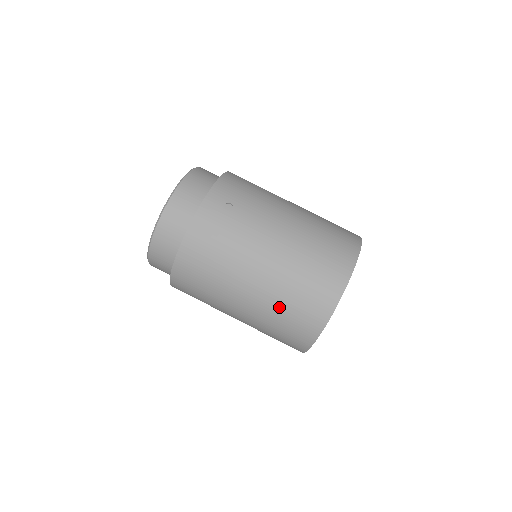
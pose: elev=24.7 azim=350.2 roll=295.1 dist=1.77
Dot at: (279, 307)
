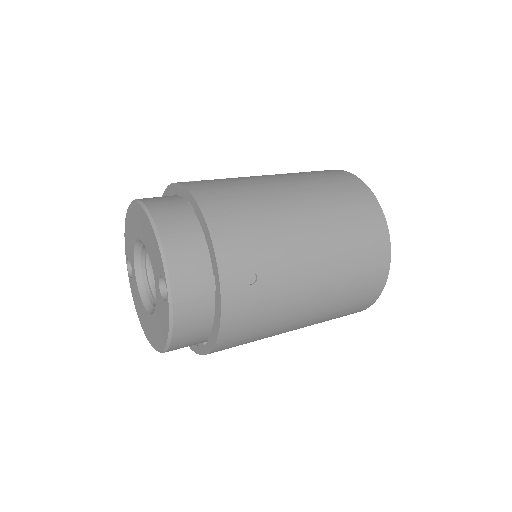
Dot at: (328, 319)
